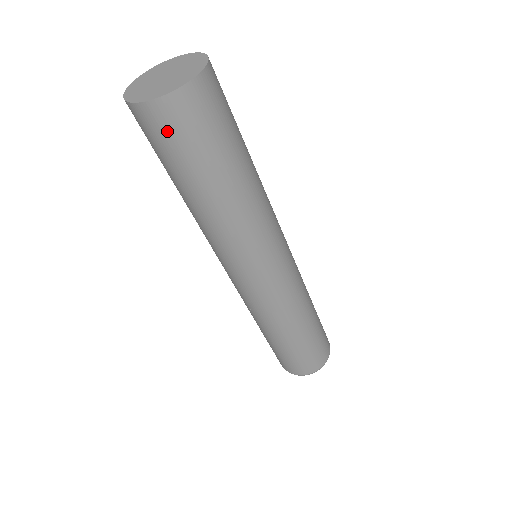
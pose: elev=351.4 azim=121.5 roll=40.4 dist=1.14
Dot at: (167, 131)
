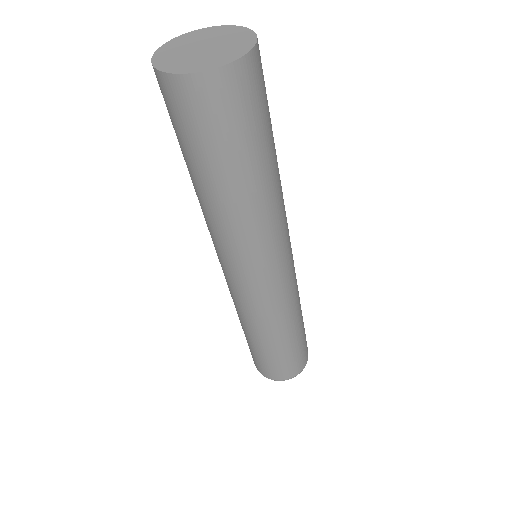
Dot at: (171, 107)
